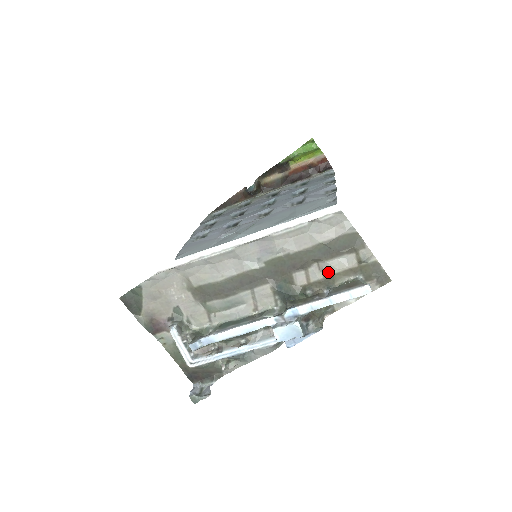
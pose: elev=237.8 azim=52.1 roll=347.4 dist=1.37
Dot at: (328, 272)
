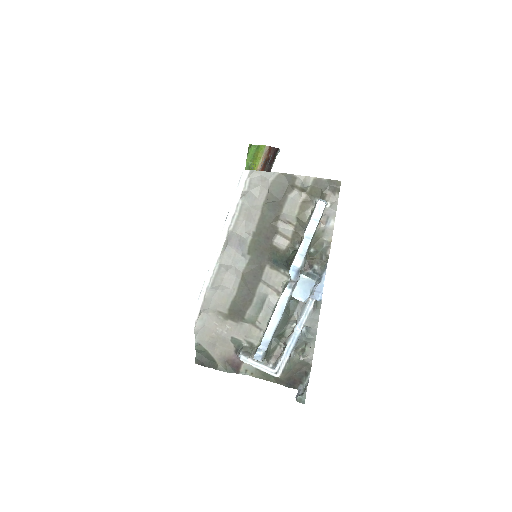
Dot at: (292, 219)
